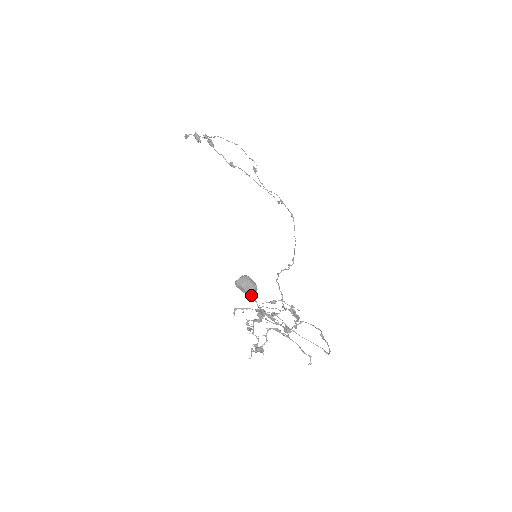
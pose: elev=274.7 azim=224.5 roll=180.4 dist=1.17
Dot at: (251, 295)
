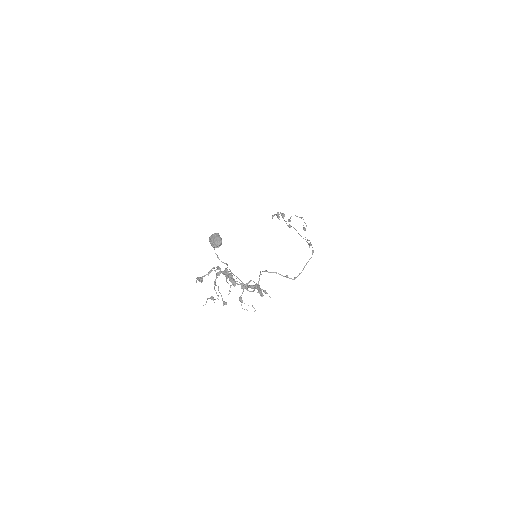
Dot at: (214, 244)
